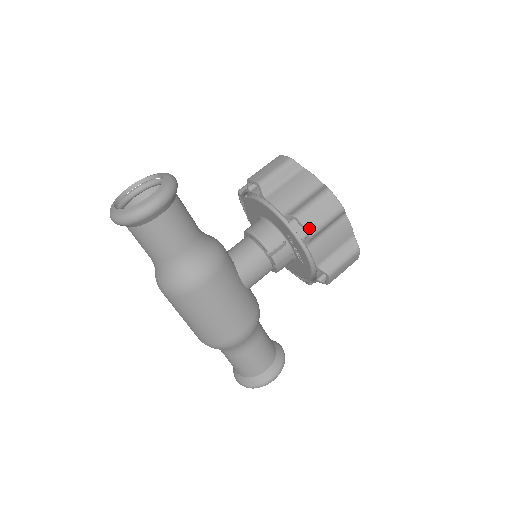
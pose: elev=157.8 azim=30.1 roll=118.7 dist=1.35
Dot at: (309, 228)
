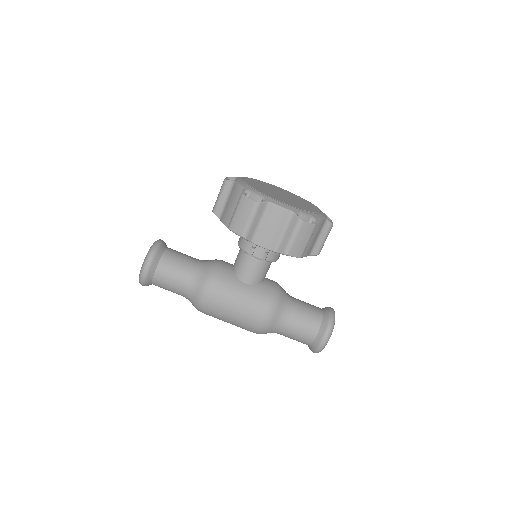
Dot at: (239, 232)
